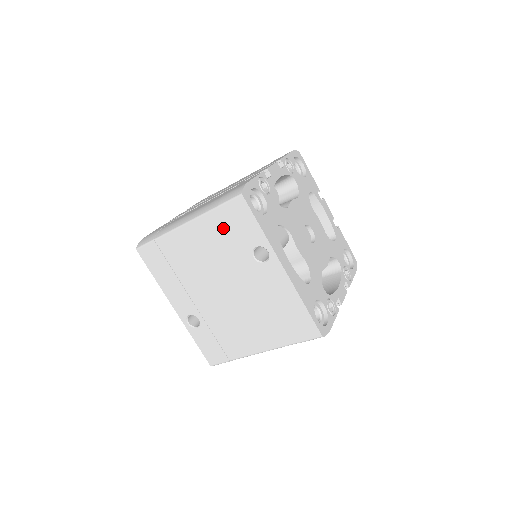
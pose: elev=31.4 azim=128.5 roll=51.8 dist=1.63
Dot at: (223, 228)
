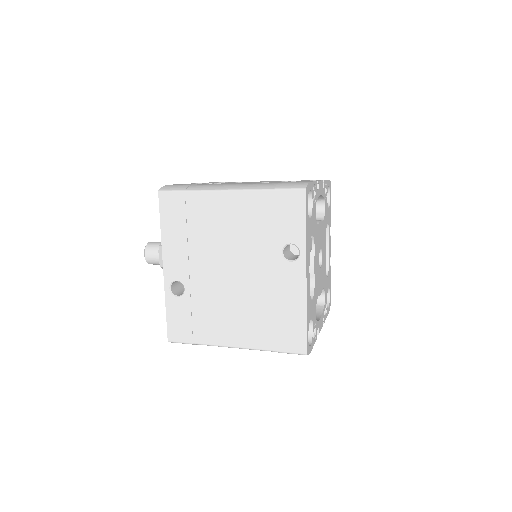
Dot at: (267, 211)
